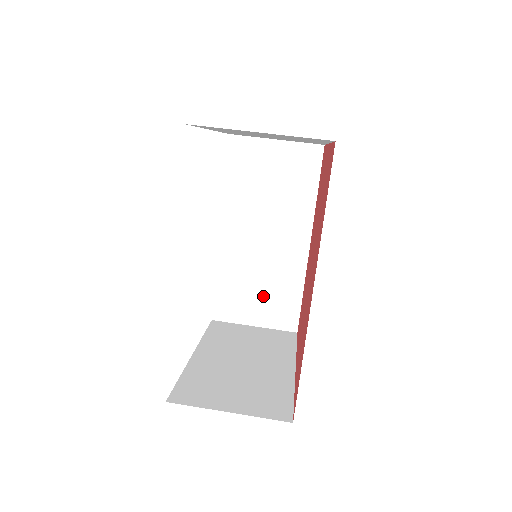
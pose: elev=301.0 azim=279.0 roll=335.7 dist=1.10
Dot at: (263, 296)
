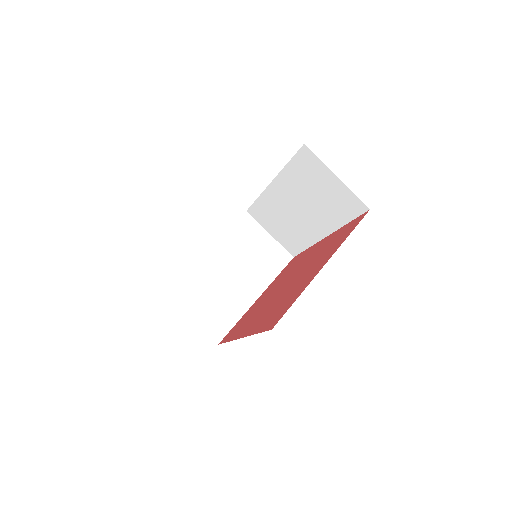
Dot at: (282, 229)
